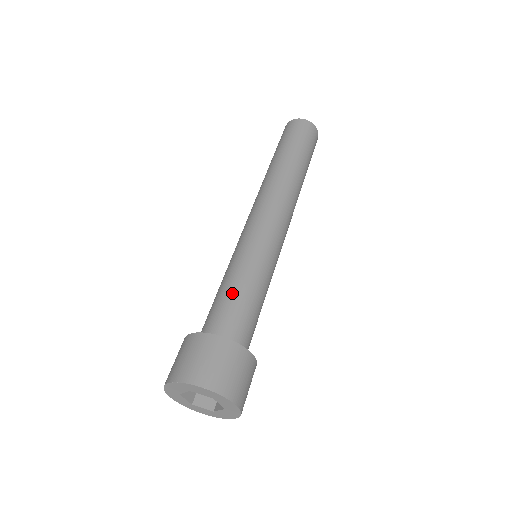
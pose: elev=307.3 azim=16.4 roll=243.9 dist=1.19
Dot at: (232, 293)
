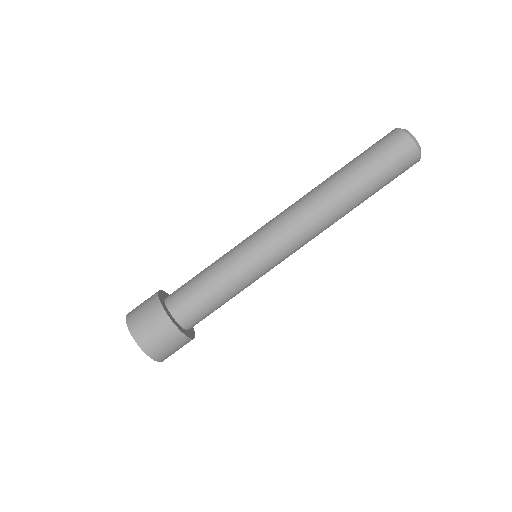
Dot at: (219, 303)
